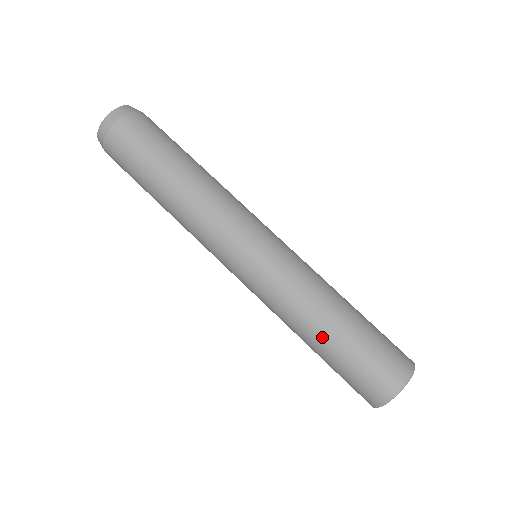
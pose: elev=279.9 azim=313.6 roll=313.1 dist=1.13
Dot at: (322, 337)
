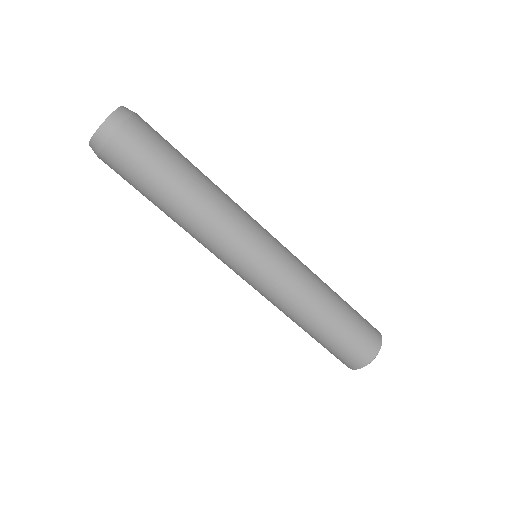
Dot at: (325, 318)
